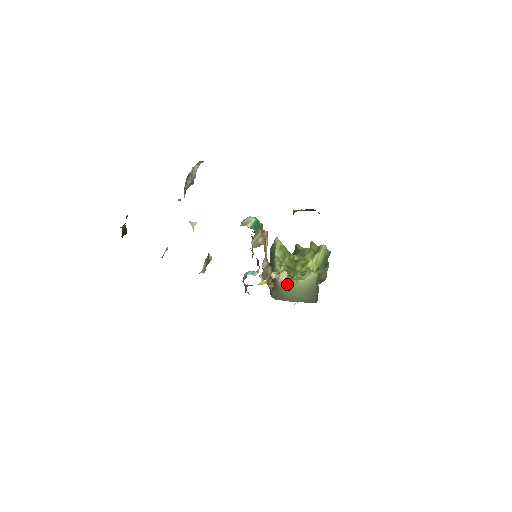
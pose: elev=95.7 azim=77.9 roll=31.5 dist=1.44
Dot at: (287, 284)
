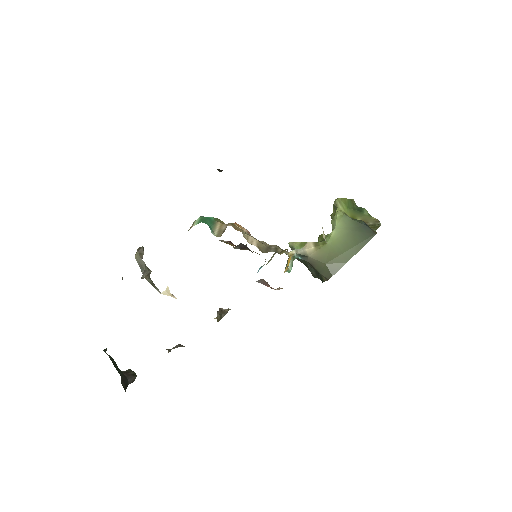
Dot at: (322, 249)
